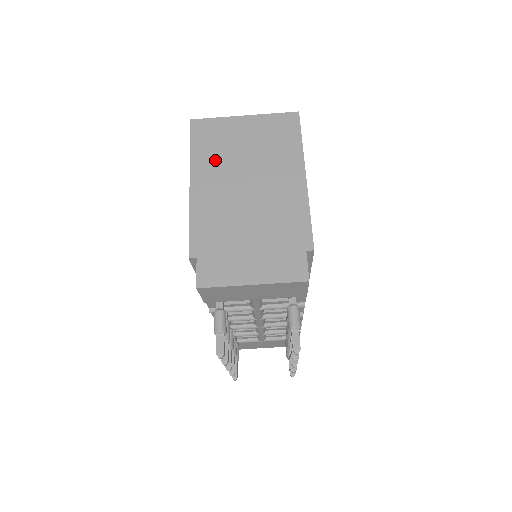
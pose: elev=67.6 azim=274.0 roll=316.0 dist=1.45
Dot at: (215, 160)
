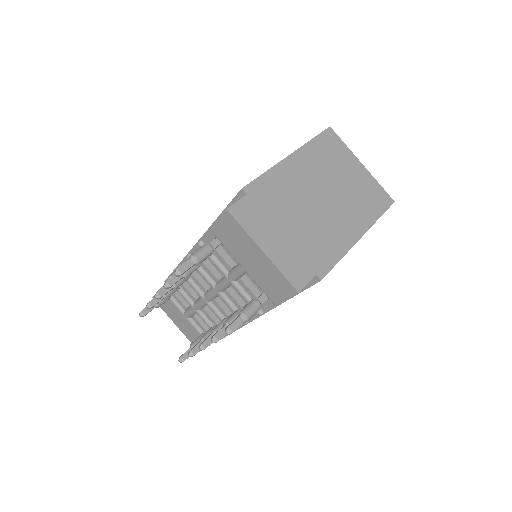
Dot at: (319, 162)
